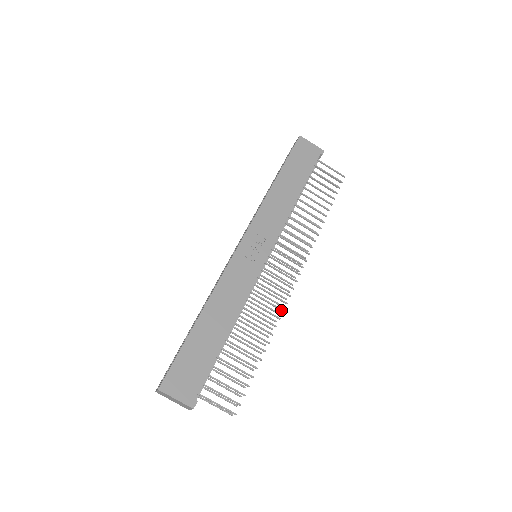
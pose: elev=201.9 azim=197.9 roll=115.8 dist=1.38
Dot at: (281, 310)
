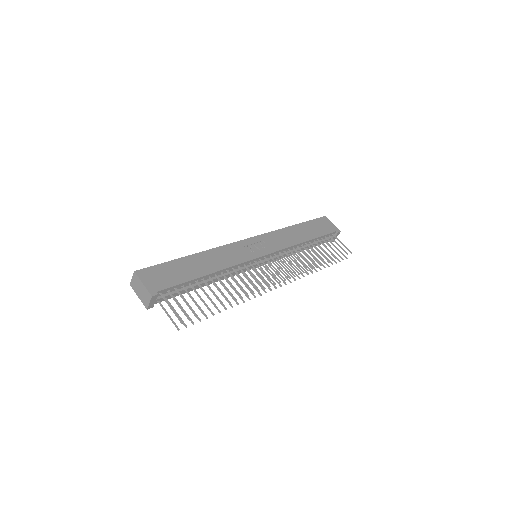
Dot at: (258, 289)
